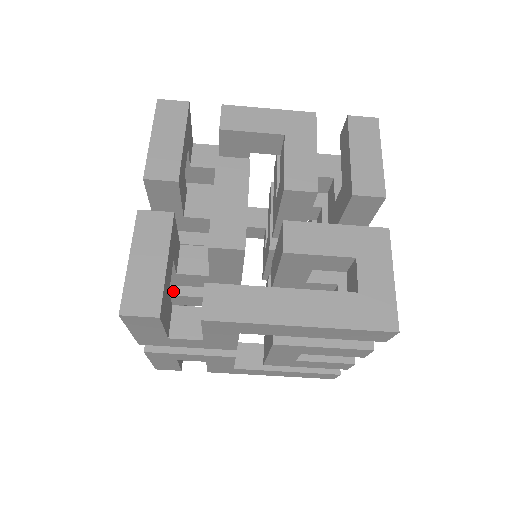
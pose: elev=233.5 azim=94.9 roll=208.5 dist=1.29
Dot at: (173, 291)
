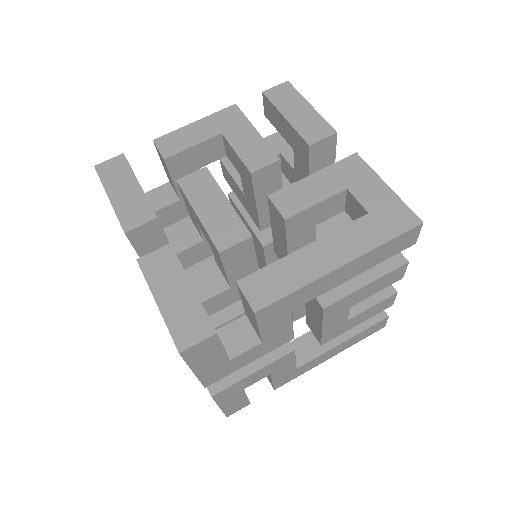
Dot at: occluded
